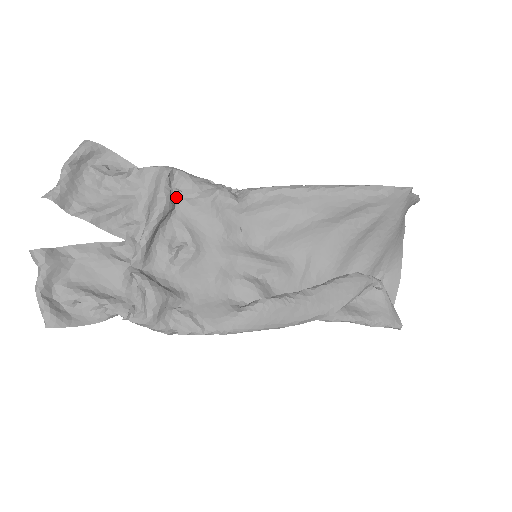
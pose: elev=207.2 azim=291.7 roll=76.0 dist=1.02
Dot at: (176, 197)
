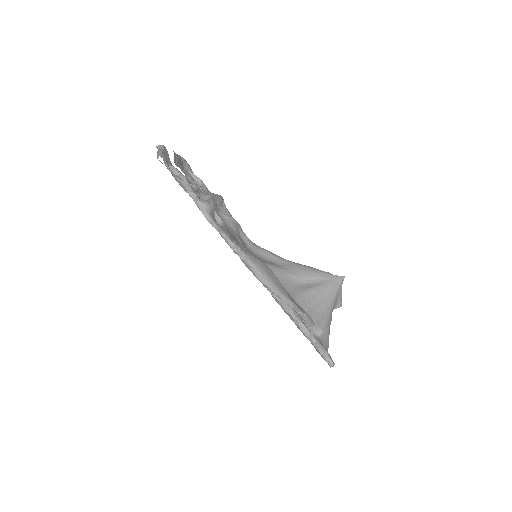
Dot at: (219, 210)
